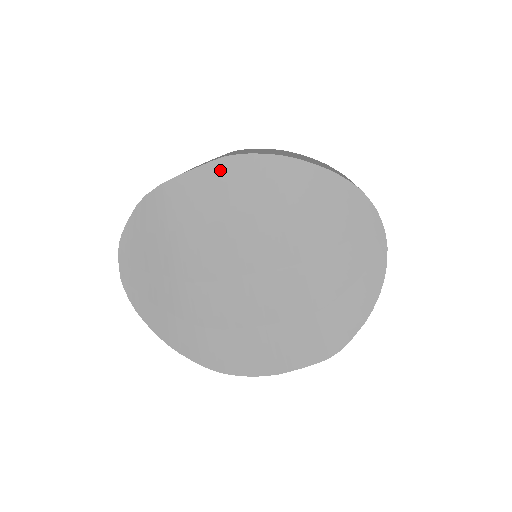
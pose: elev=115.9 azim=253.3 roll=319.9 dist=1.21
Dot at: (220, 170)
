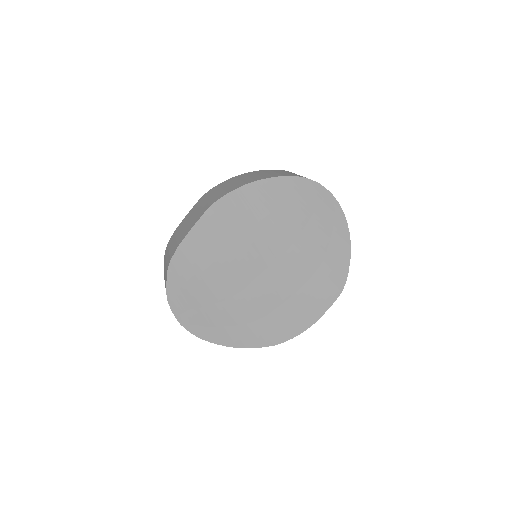
Dot at: (212, 216)
